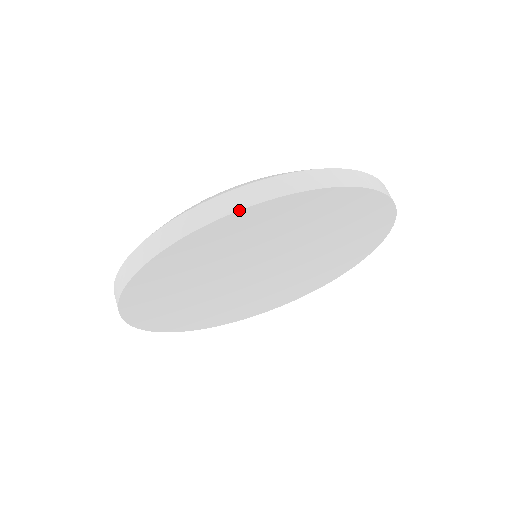
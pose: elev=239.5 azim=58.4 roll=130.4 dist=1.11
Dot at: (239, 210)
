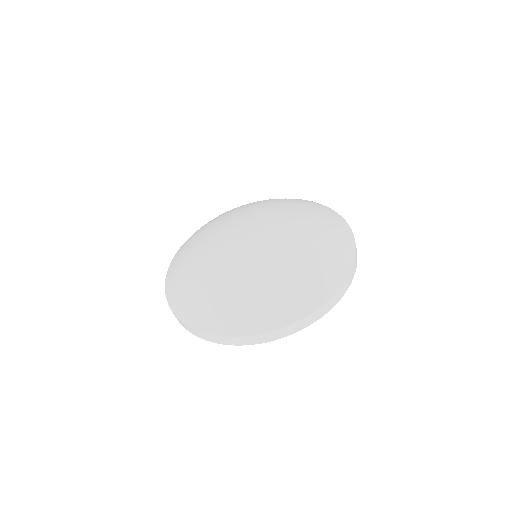
Dot at: occluded
